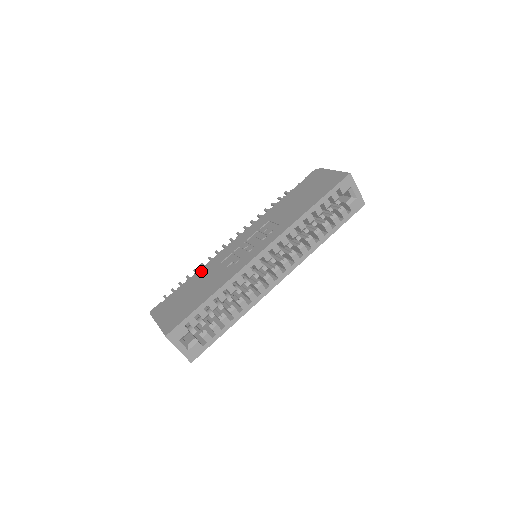
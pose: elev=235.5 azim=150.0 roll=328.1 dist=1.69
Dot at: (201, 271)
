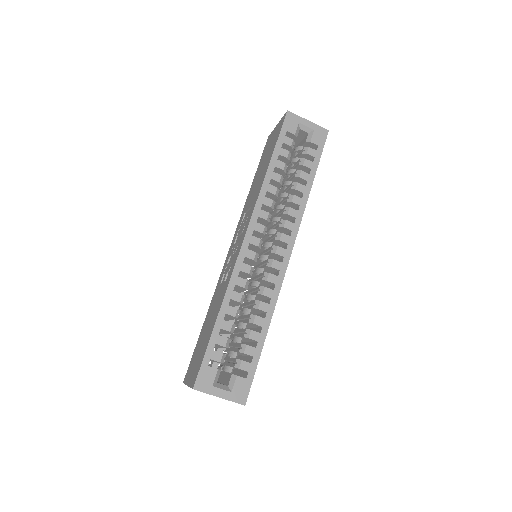
Dot at: (209, 306)
